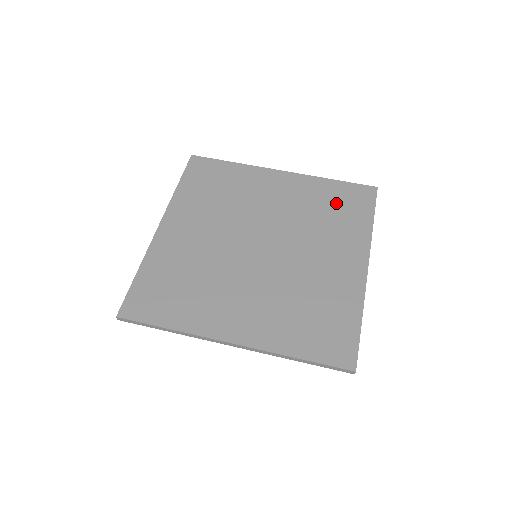
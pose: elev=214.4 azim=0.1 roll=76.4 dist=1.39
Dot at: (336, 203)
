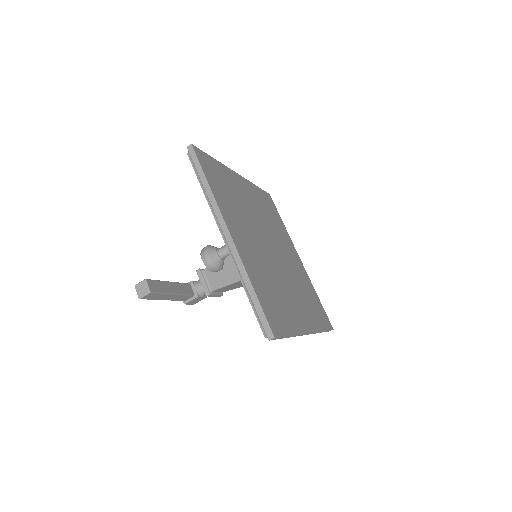
Dot at: (268, 208)
